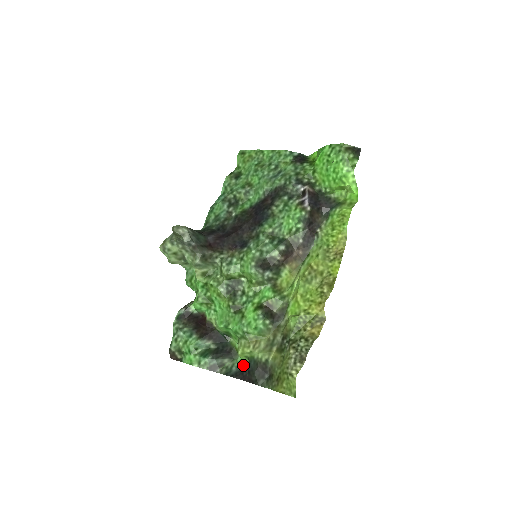
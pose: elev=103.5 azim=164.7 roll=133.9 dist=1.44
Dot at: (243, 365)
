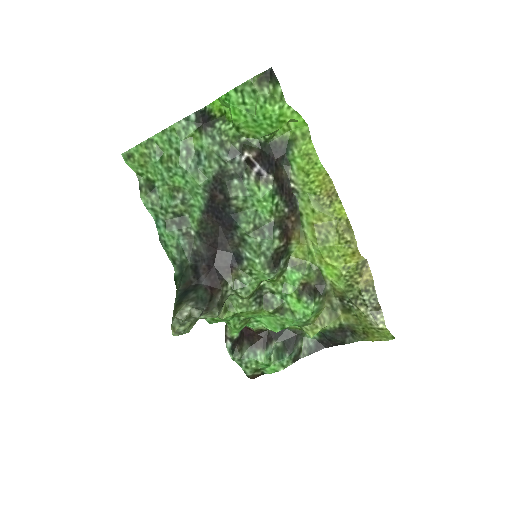
Dot at: (316, 336)
